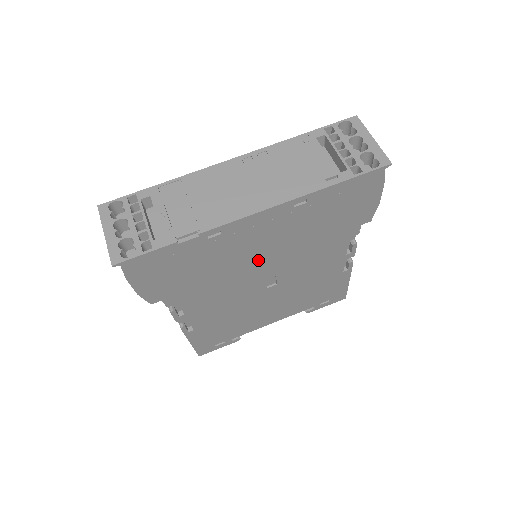
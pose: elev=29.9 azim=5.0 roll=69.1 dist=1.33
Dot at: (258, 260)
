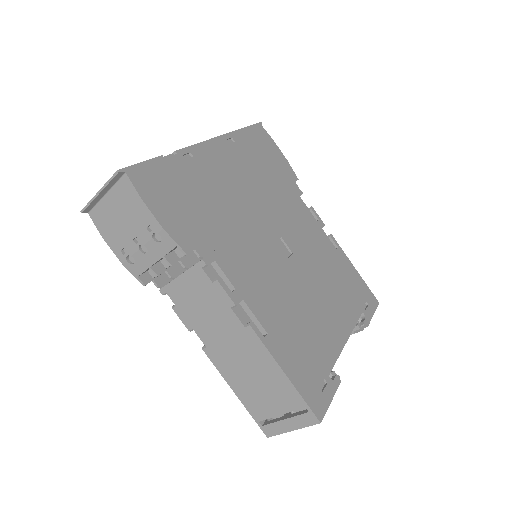
Dot at: (248, 206)
